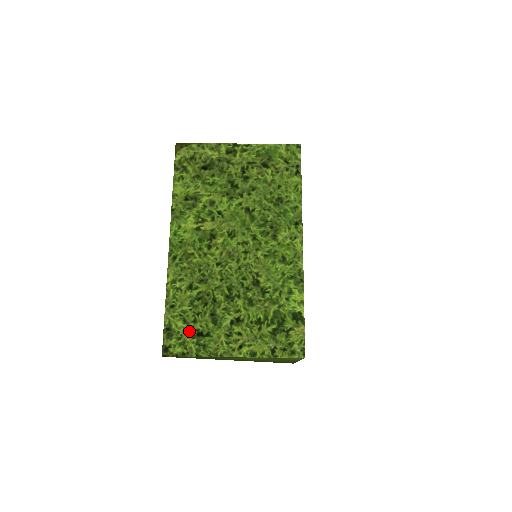
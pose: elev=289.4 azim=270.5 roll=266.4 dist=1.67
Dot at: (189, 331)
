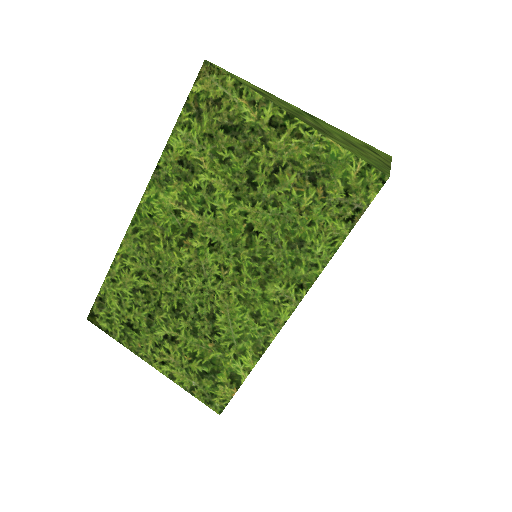
Dot at: (120, 315)
